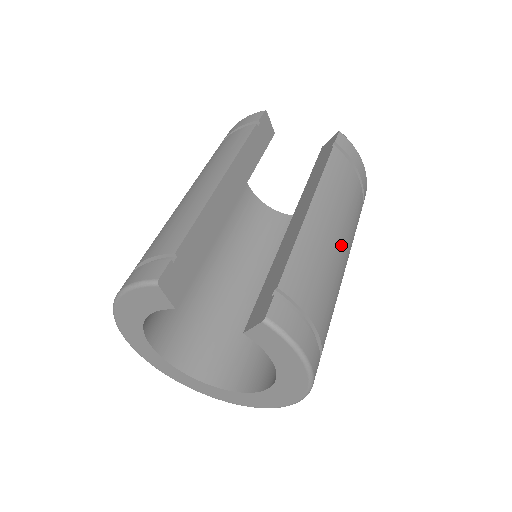
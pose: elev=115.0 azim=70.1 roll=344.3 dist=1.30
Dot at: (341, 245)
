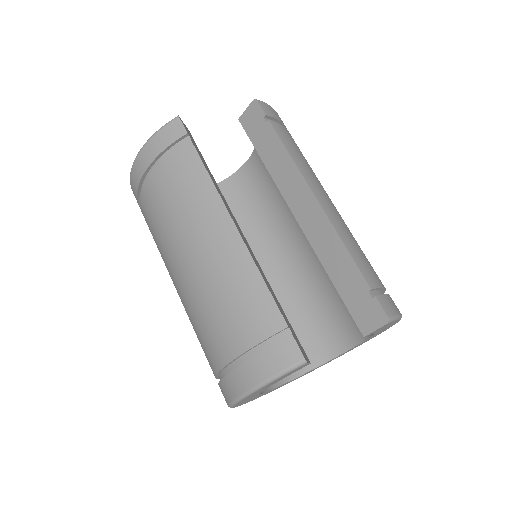
Dot at: occluded
